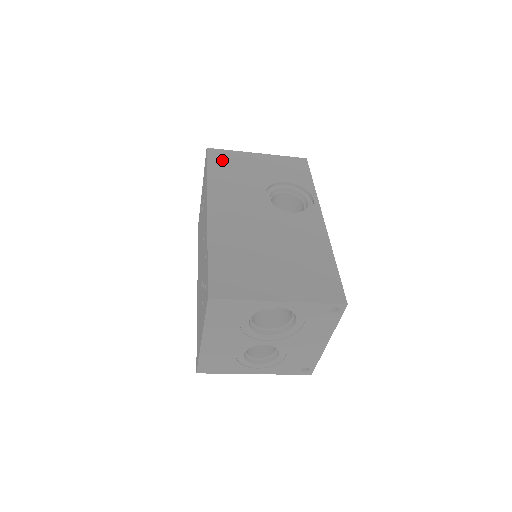
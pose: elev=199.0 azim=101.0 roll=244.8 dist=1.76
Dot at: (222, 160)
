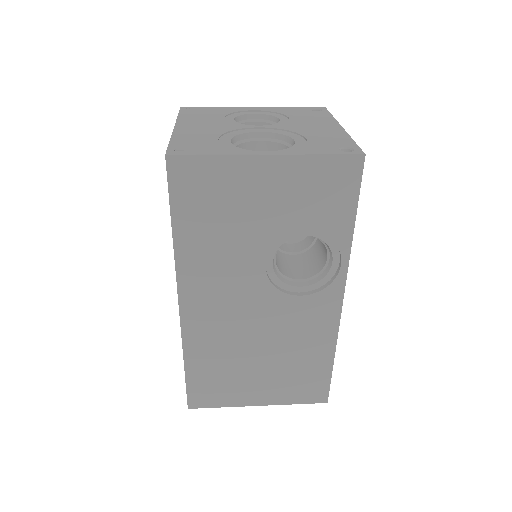
Dot at: (196, 190)
